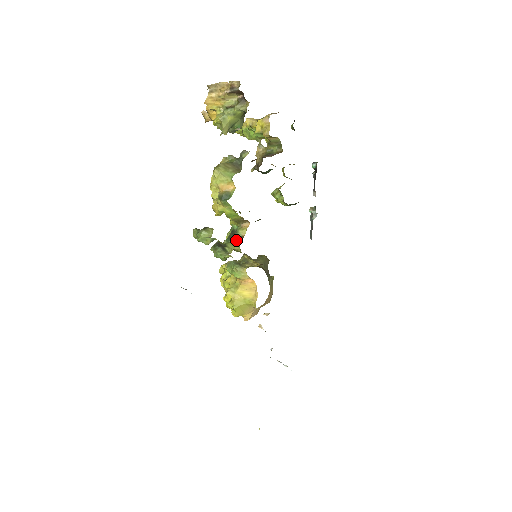
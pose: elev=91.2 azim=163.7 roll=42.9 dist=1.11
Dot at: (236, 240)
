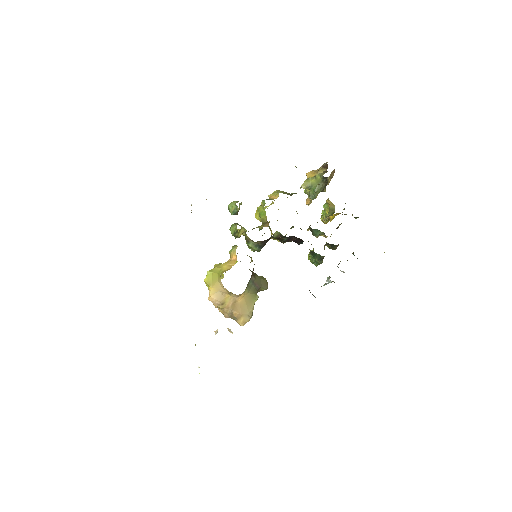
Dot at: occluded
